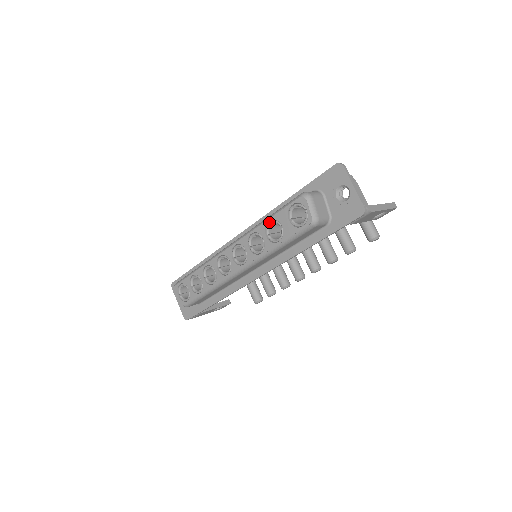
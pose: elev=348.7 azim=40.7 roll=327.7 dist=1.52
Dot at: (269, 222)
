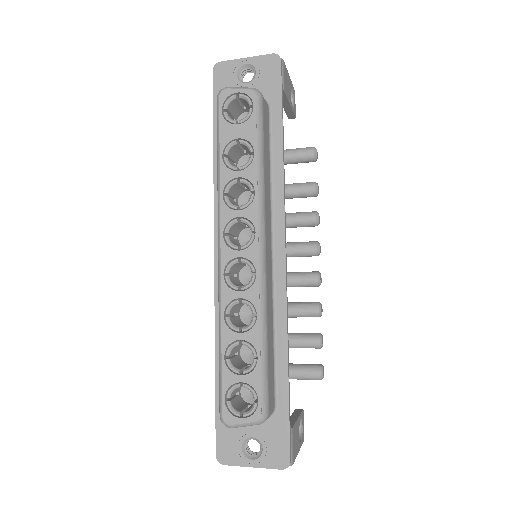
Dot at: (223, 158)
